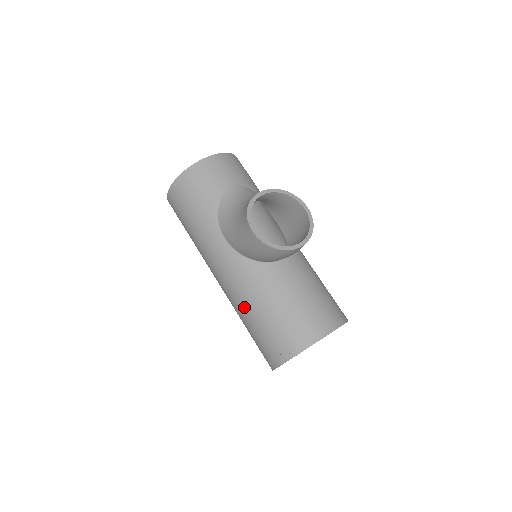
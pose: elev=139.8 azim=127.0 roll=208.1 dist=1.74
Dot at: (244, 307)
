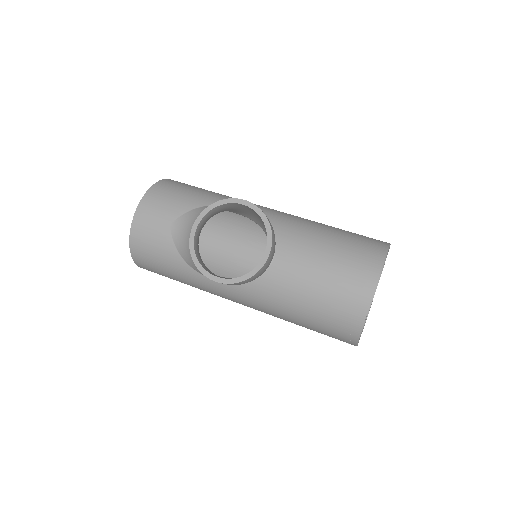
Dot at: (283, 319)
